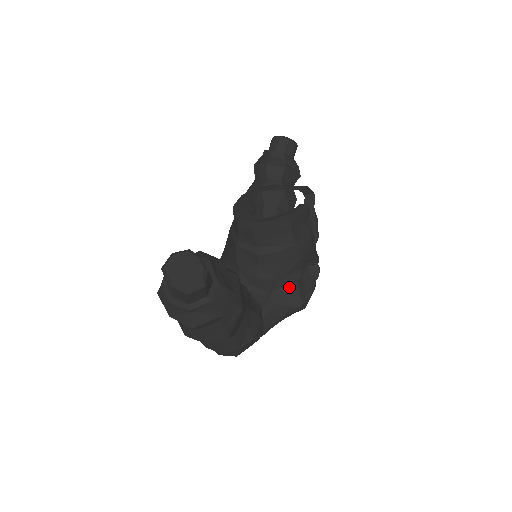
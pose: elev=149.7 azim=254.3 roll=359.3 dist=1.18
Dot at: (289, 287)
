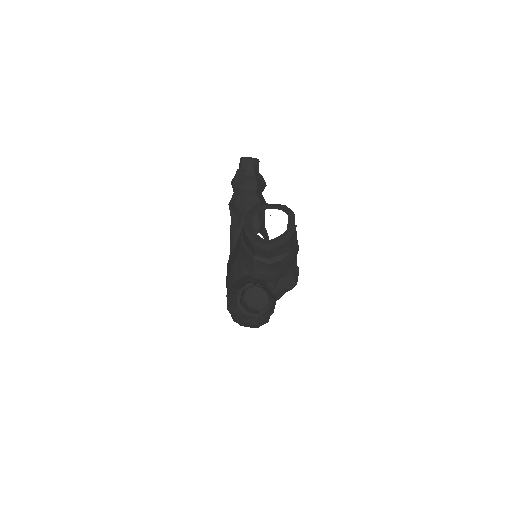
Dot at: (287, 277)
